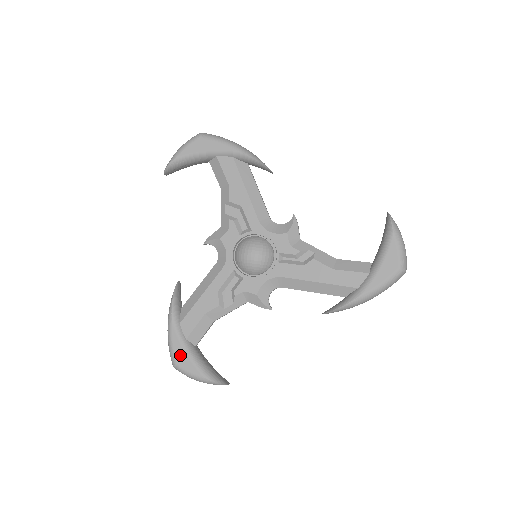
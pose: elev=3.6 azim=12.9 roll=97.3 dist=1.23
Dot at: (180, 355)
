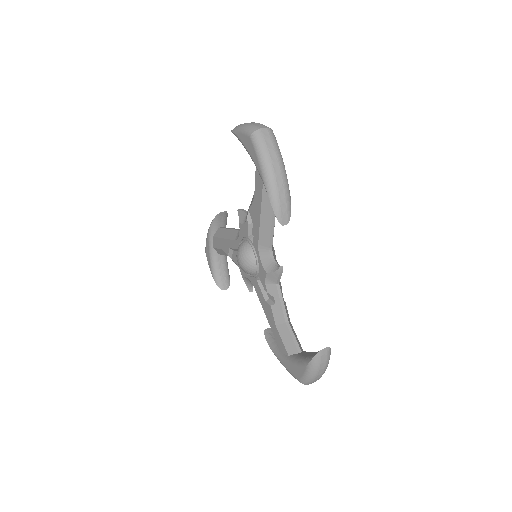
Dot at: (207, 252)
